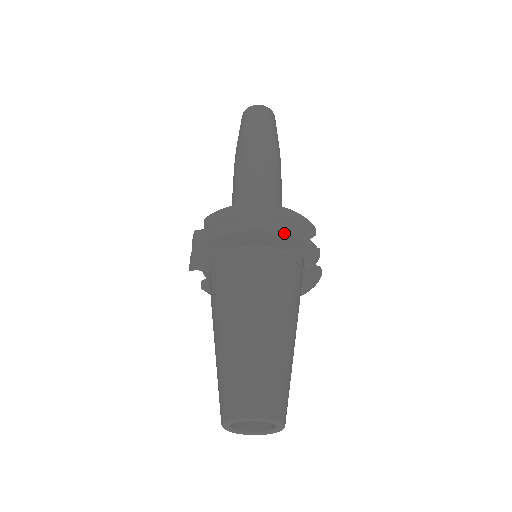
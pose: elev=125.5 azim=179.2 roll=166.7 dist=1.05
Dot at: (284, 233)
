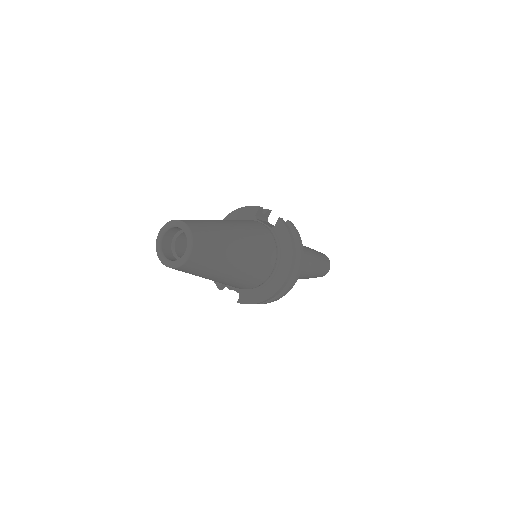
Dot at: (233, 212)
